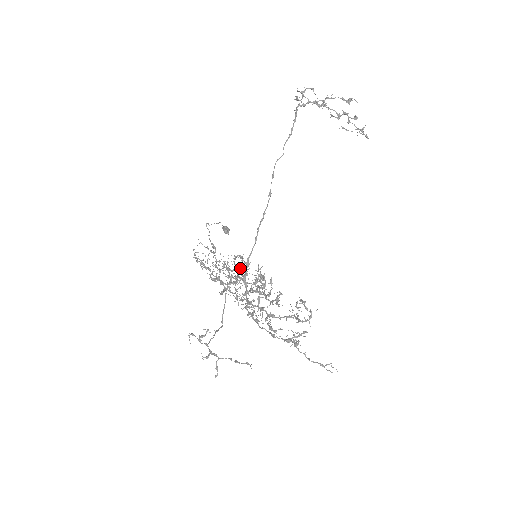
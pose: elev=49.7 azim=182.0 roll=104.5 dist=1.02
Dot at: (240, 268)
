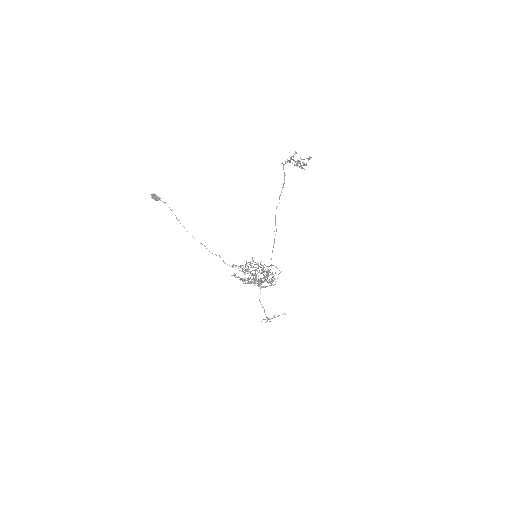
Dot at: (266, 275)
